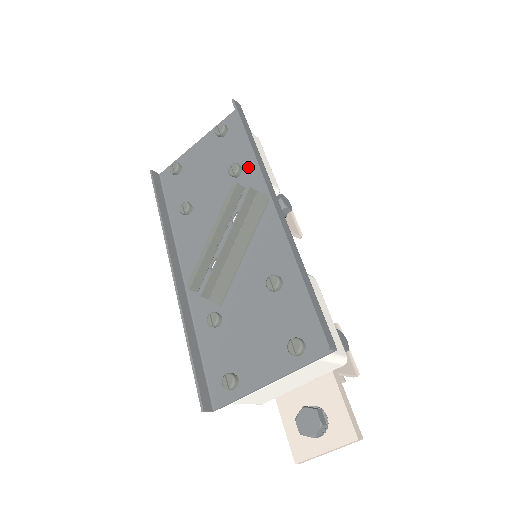
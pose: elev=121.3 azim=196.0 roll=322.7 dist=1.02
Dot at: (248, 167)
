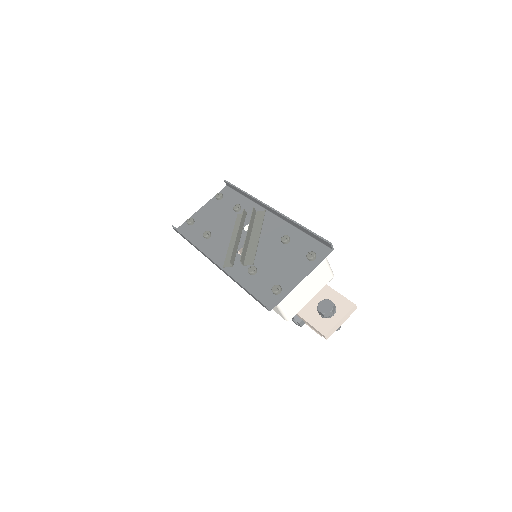
Dot at: (245, 205)
